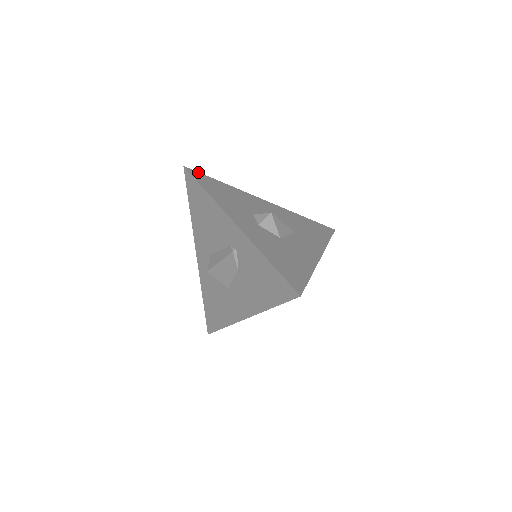
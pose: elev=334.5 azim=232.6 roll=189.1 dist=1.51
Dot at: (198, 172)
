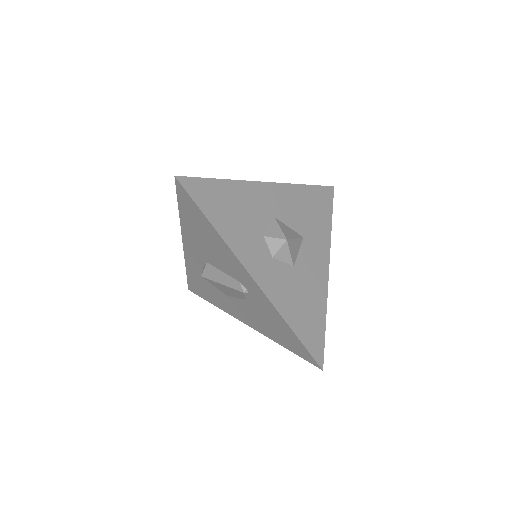
Dot at: (193, 177)
